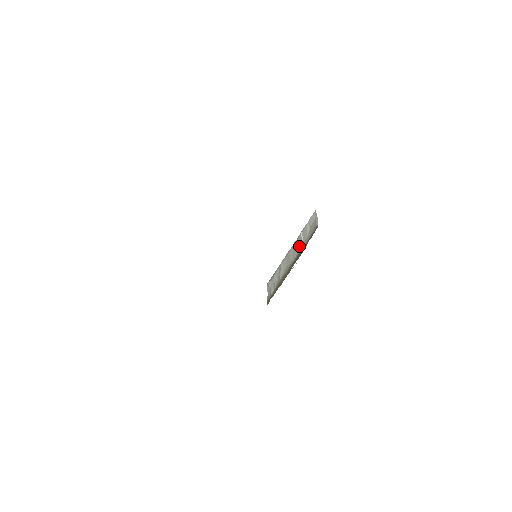
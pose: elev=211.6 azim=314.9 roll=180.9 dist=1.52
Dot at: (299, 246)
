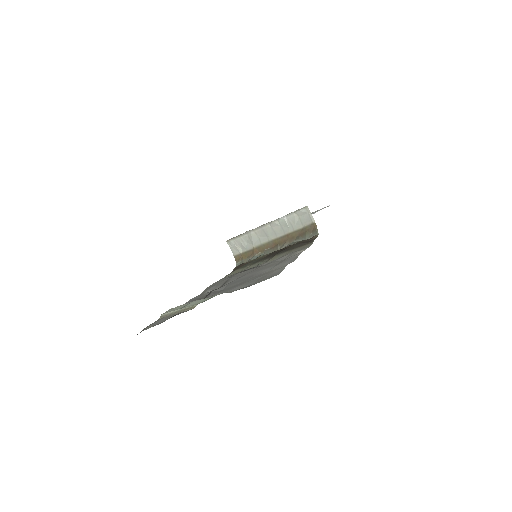
Dot at: (282, 227)
